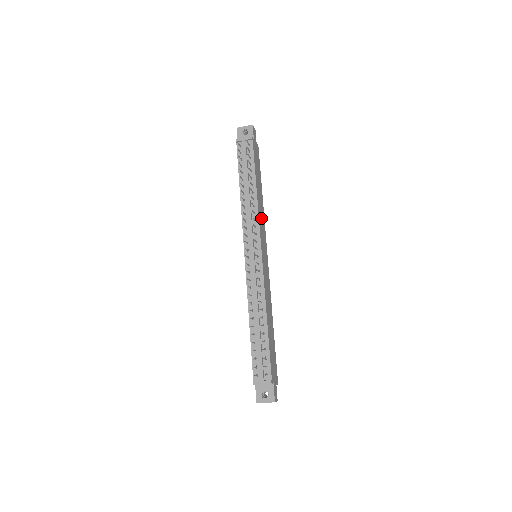
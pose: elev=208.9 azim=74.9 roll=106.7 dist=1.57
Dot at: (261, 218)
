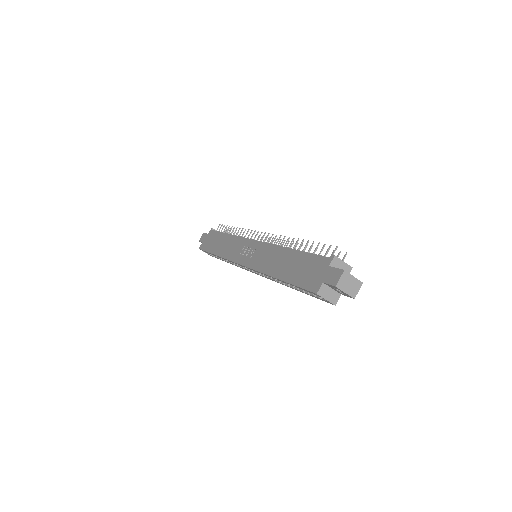
Dot at: occluded
